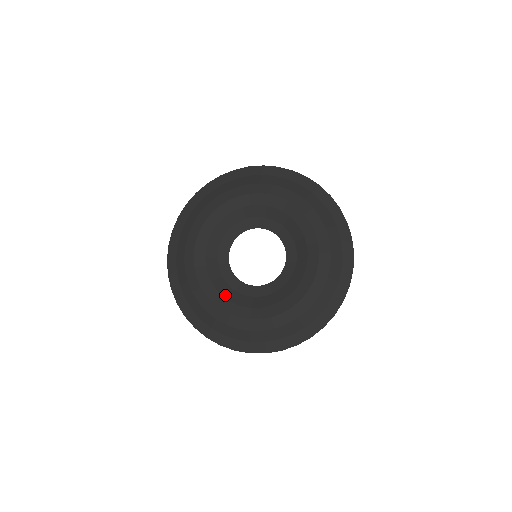
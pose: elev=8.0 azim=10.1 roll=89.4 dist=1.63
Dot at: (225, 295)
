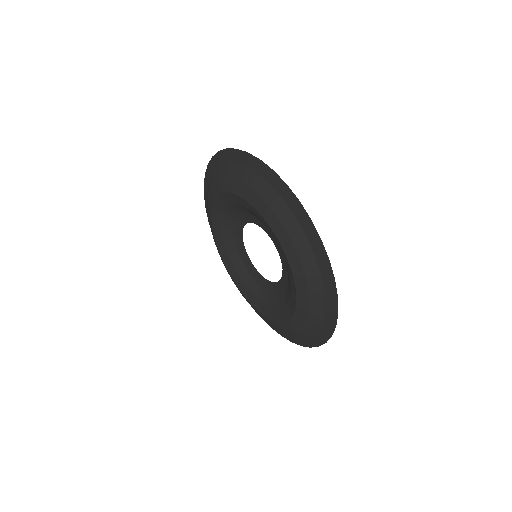
Dot at: (234, 264)
